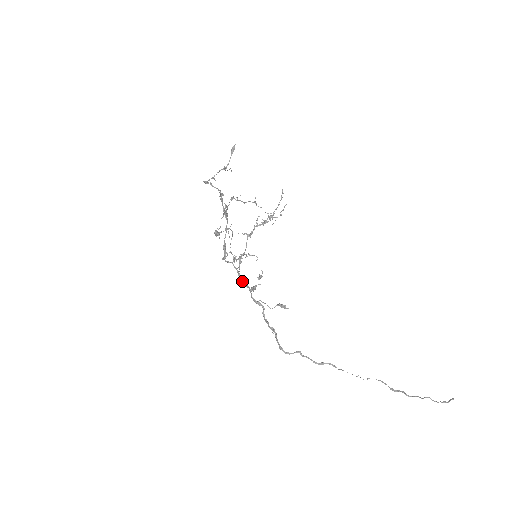
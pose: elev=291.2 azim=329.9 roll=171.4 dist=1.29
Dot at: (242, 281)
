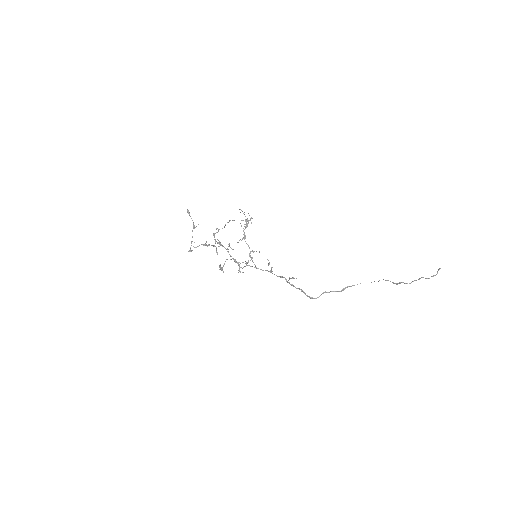
Dot at: occluded
